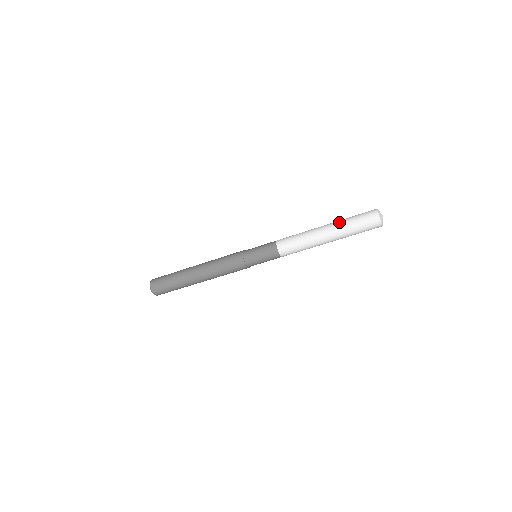
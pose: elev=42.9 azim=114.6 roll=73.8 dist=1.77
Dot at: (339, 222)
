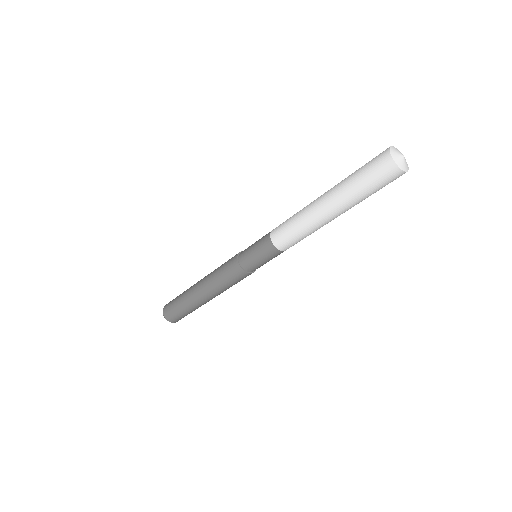
Dot at: occluded
